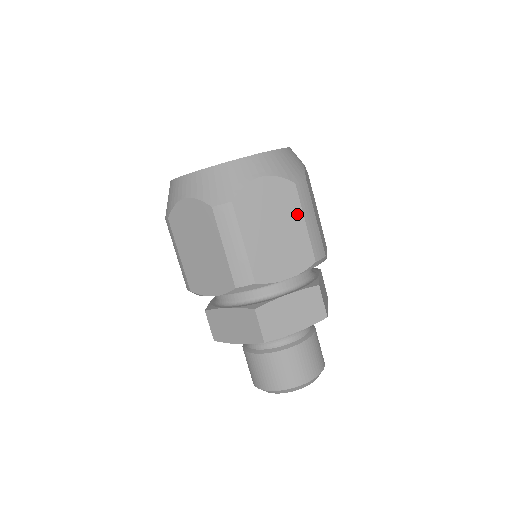
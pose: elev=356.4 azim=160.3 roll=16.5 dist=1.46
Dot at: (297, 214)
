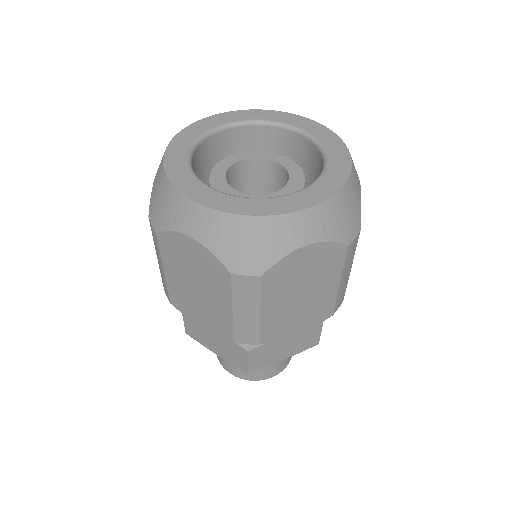
Dot at: (225, 297)
